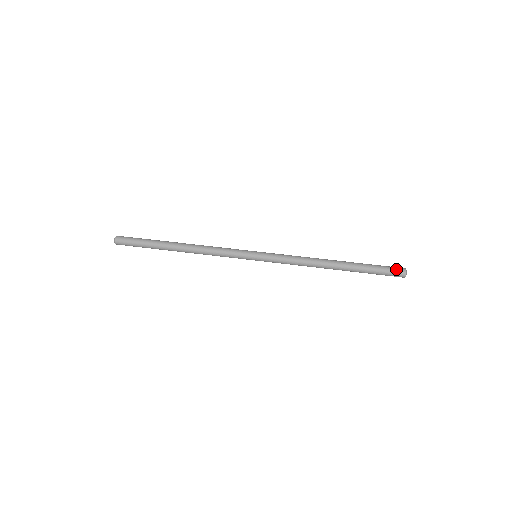
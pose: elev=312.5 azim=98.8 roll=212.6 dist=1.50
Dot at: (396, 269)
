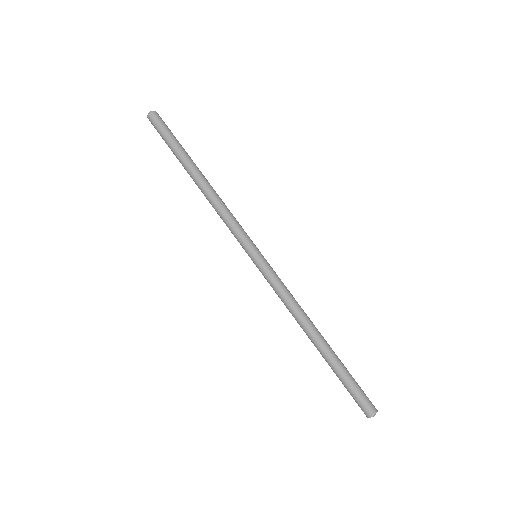
Dot at: (361, 407)
